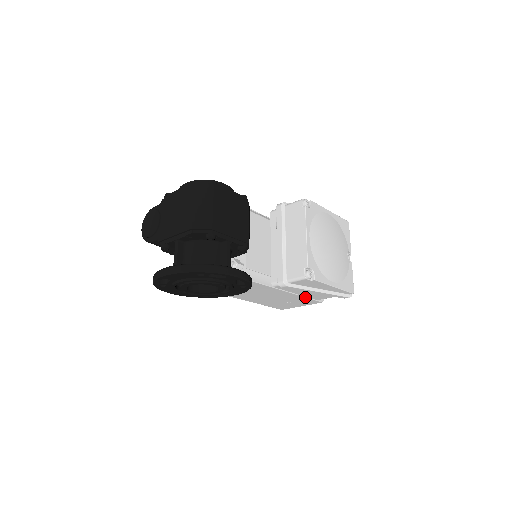
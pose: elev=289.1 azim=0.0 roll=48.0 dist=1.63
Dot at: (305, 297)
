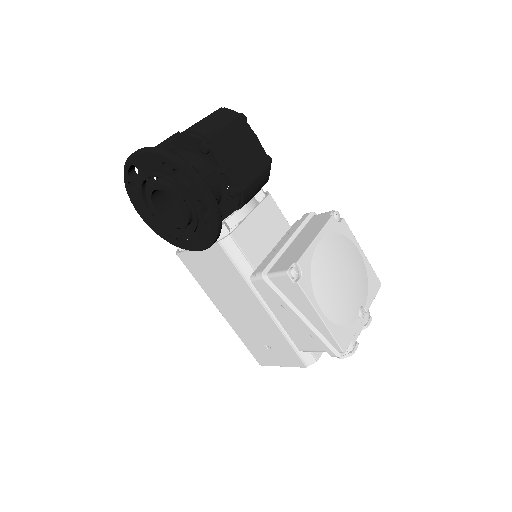
Dot at: (287, 340)
